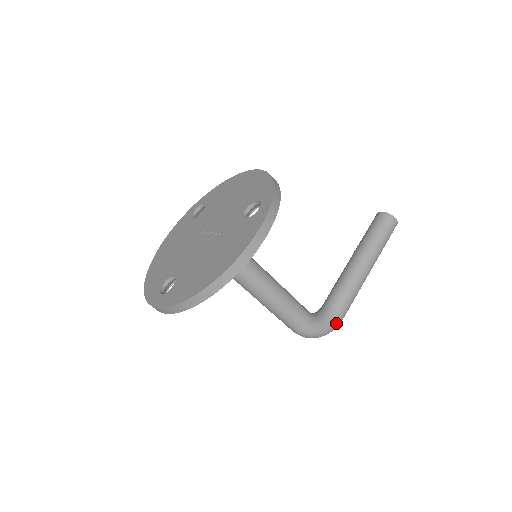
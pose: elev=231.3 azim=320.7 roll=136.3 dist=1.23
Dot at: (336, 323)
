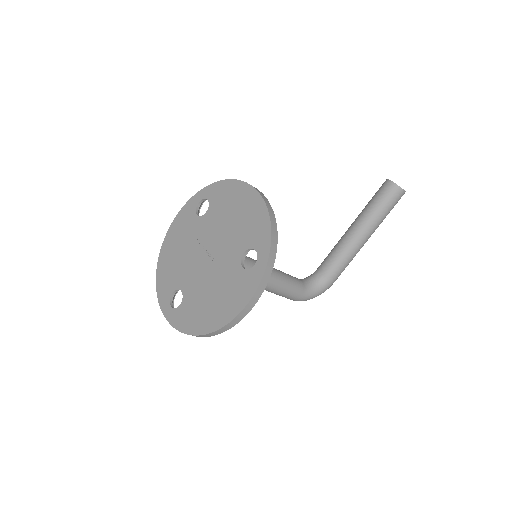
Dot at: (327, 288)
